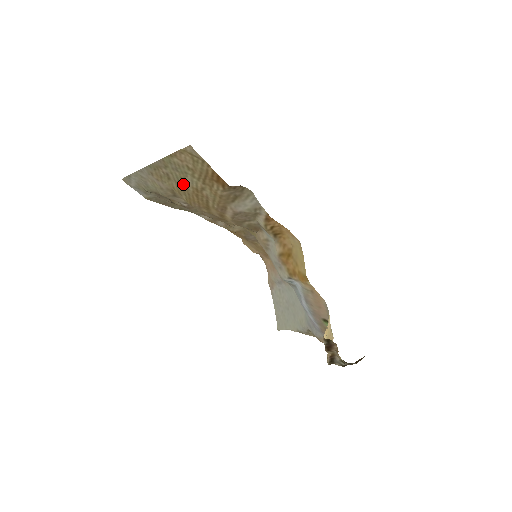
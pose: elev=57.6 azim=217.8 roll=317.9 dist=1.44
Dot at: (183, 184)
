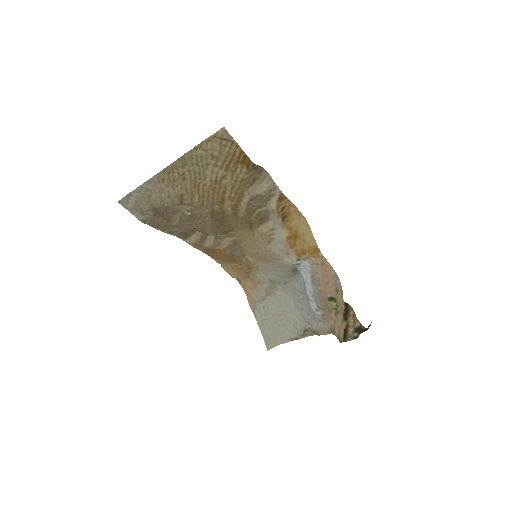
Dot at: (200, 180)
